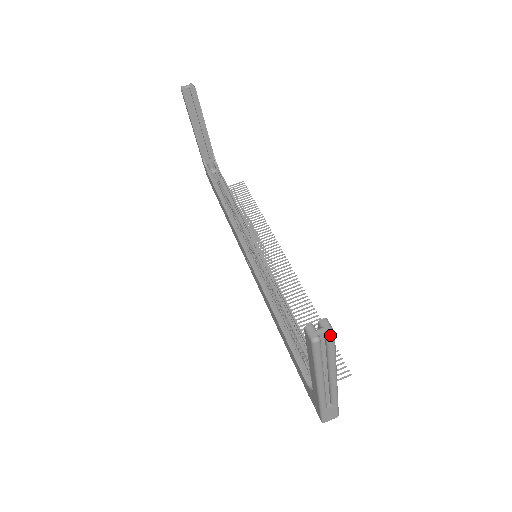
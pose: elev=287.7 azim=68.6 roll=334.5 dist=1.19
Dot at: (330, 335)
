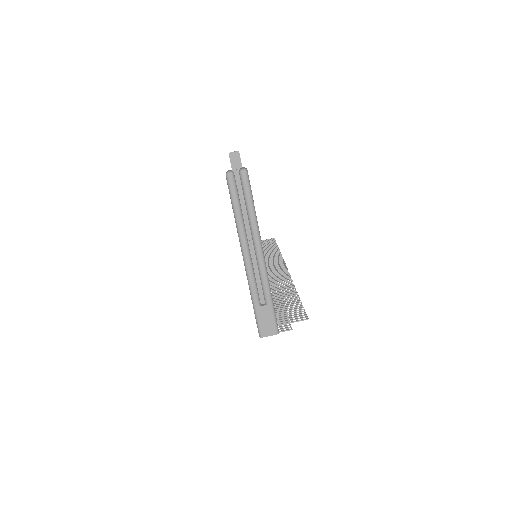
Dot at: (242, 170)
